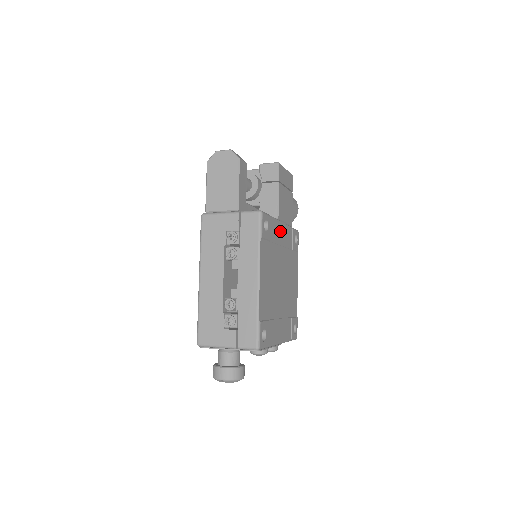
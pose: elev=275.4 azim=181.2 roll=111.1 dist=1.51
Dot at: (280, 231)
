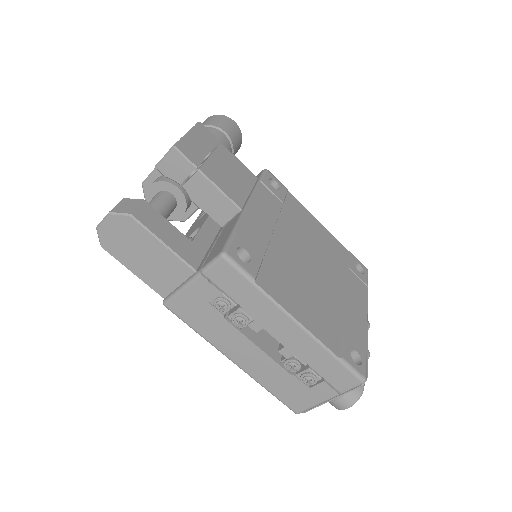
Dot at: (257, 218)
